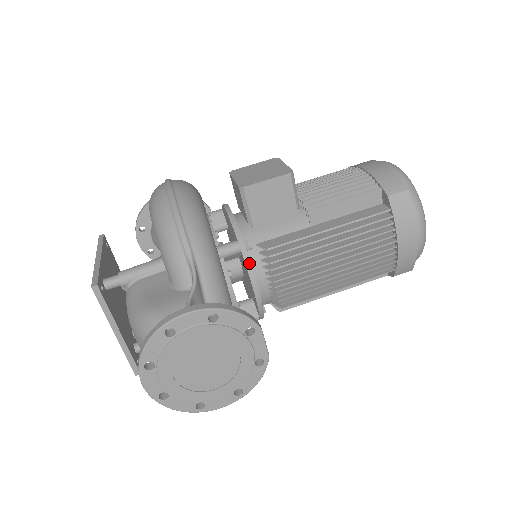
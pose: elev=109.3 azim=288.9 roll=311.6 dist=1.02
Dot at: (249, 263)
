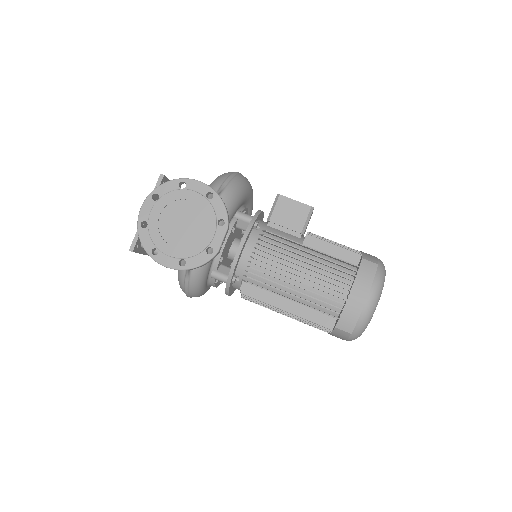
Dot at: (250, 229)
